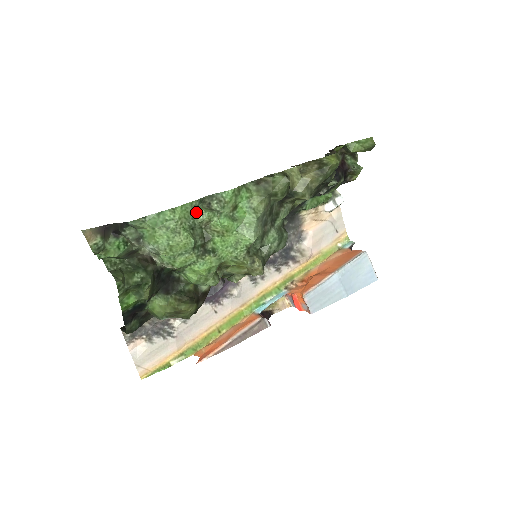
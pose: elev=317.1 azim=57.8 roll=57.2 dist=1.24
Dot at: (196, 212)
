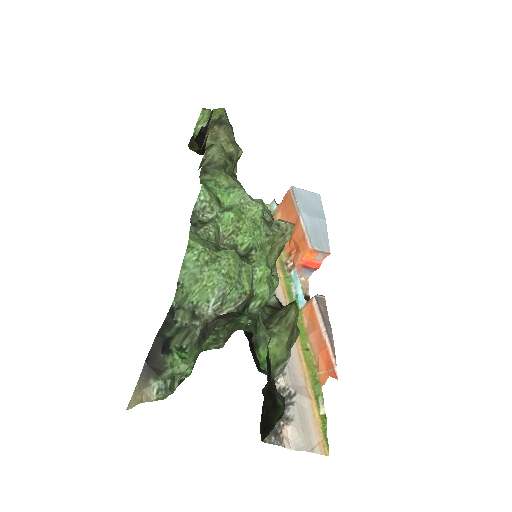
Dot at: (202, 234)
